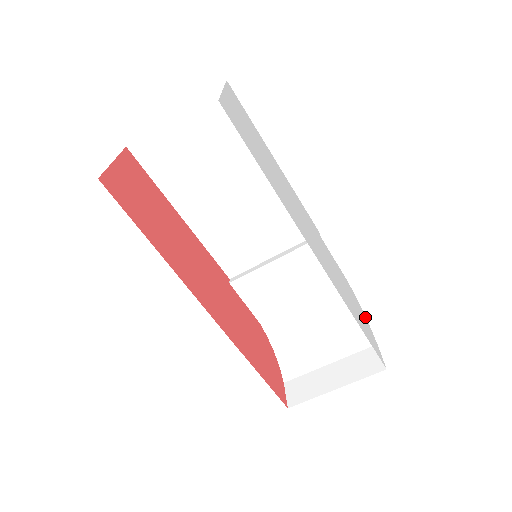
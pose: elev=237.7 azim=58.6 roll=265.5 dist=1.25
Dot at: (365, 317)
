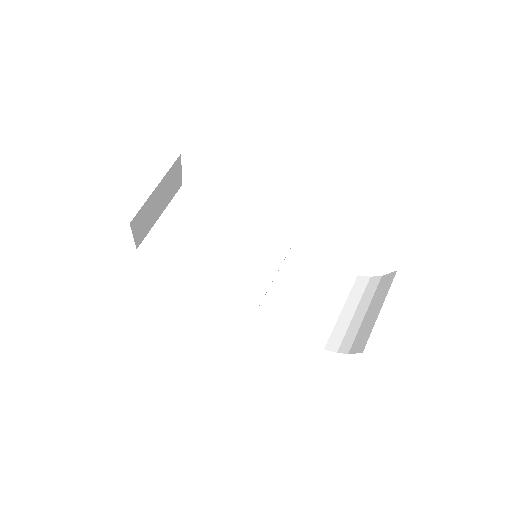
Dot at: occluded
